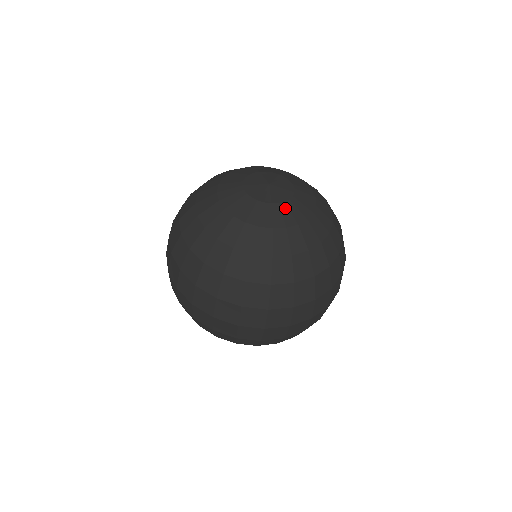
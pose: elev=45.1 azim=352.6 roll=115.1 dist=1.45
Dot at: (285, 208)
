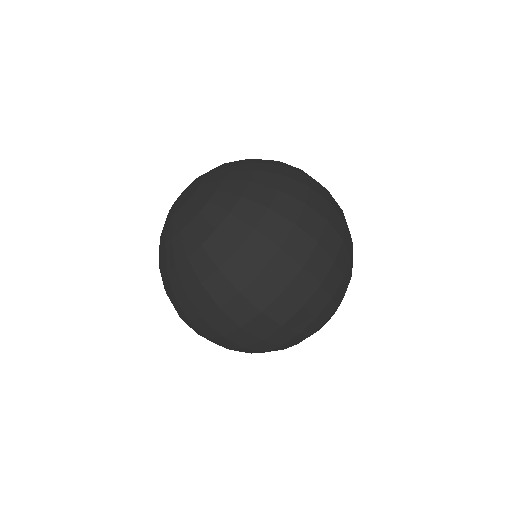
Dot at: (209, 176)
